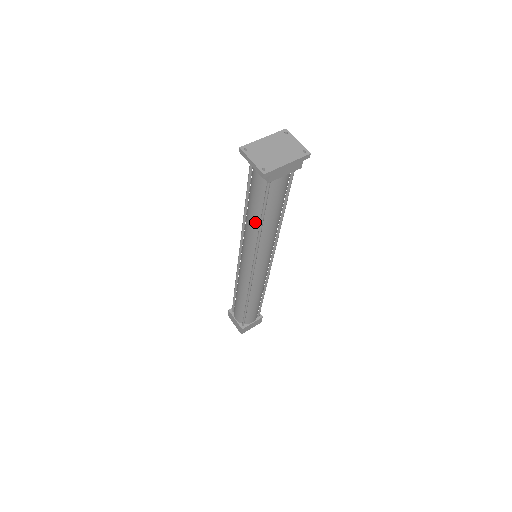
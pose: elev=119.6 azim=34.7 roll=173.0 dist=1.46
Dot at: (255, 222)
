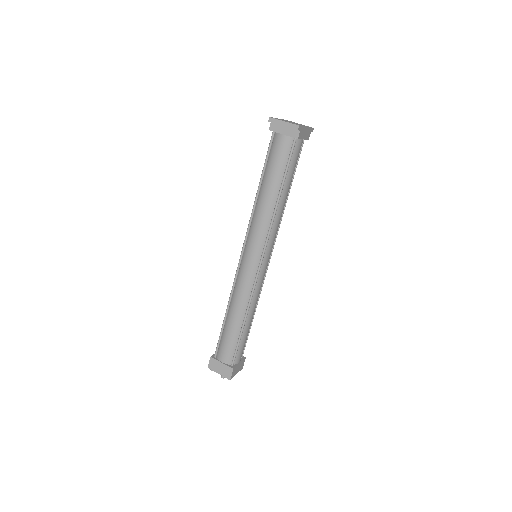
Dot at: (273, 196)
